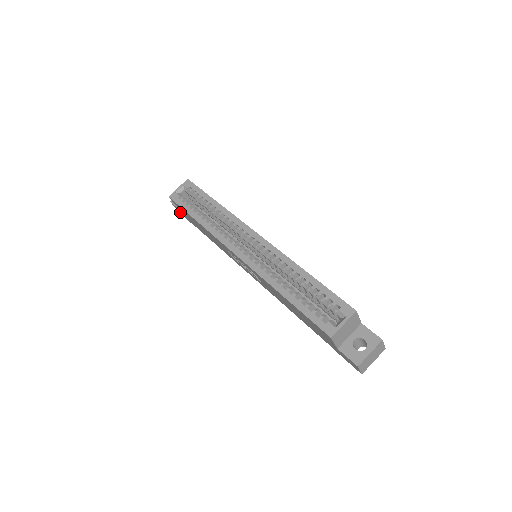
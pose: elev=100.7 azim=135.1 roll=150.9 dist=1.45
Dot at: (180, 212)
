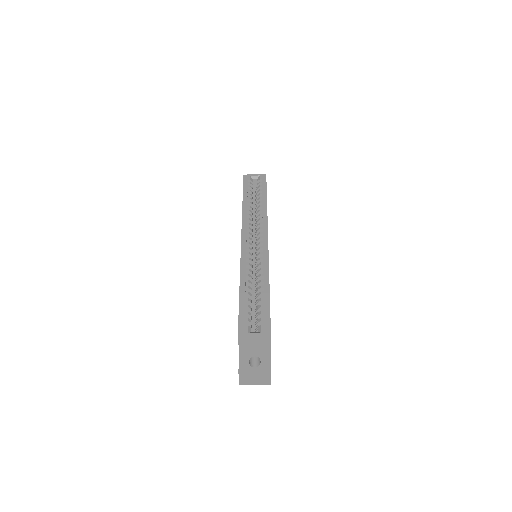
Dot at: occluded
